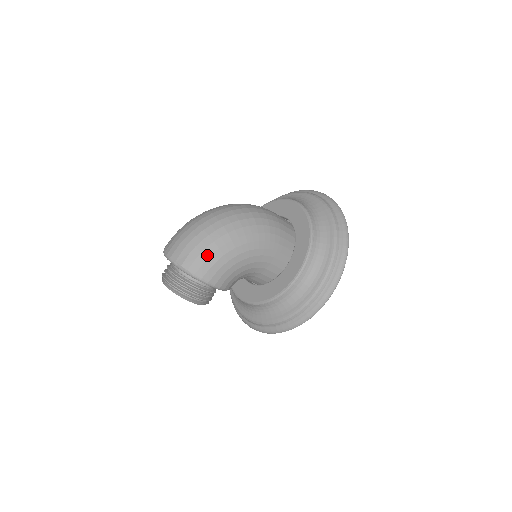
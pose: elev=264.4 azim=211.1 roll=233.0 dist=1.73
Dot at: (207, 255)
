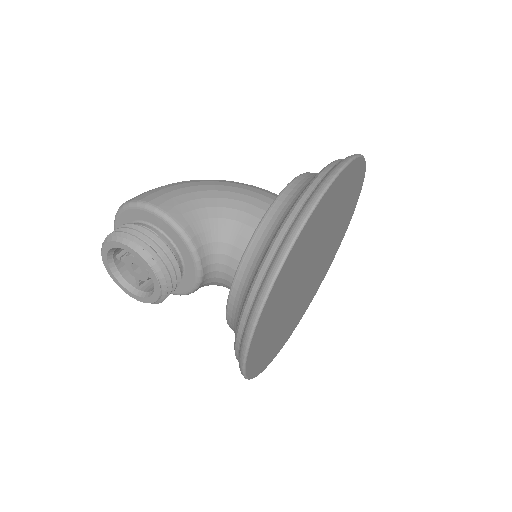
Dot at: (155, 189)
